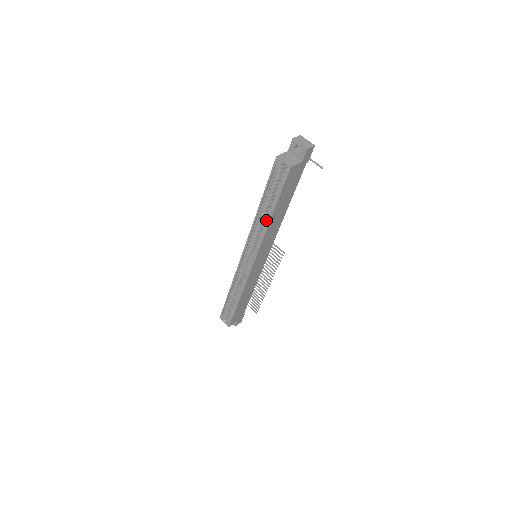
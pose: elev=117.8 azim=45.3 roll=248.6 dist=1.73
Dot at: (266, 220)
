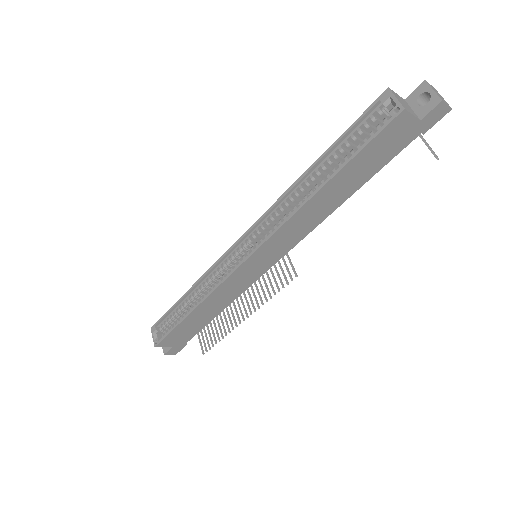
Dot at: occluded
